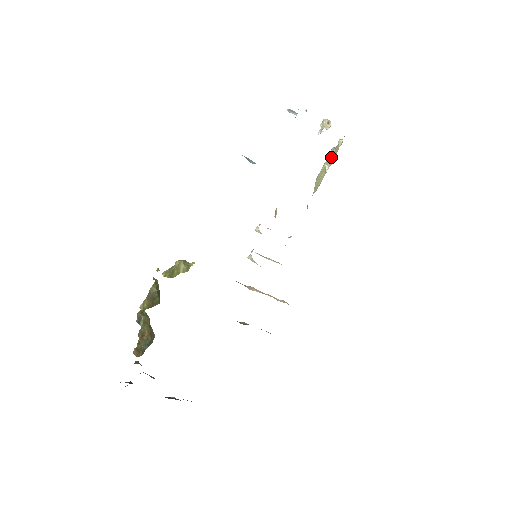
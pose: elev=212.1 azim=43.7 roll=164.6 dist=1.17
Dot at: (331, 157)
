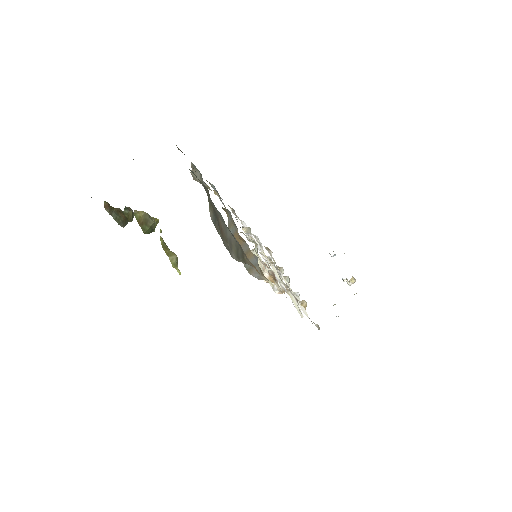
Dot at: occluded
